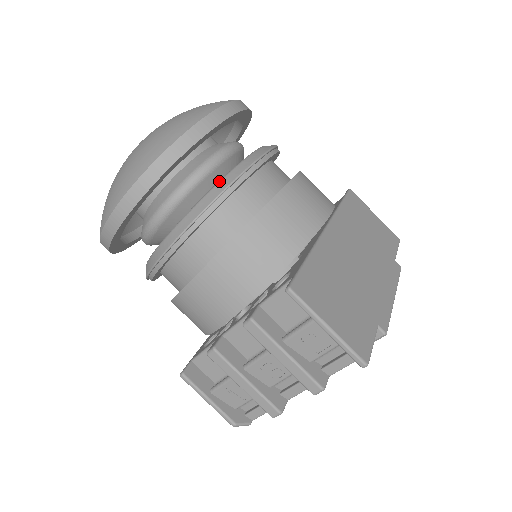
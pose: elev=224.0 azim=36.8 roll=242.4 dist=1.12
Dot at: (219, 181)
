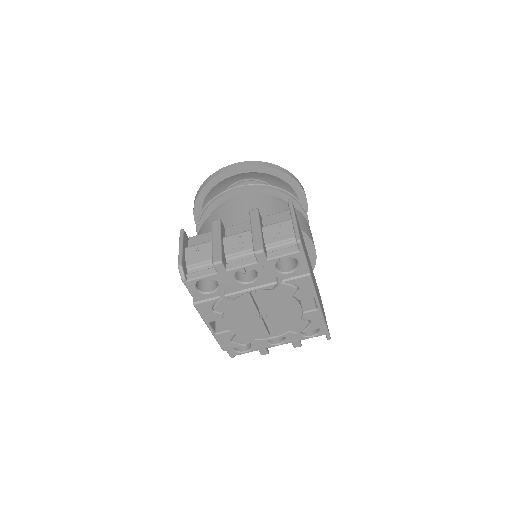
Dot at: occluded
